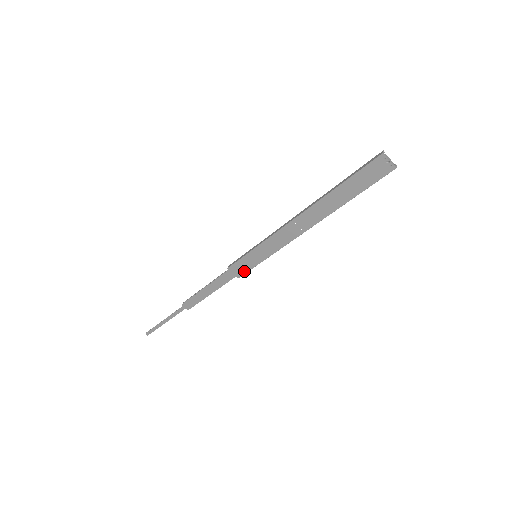
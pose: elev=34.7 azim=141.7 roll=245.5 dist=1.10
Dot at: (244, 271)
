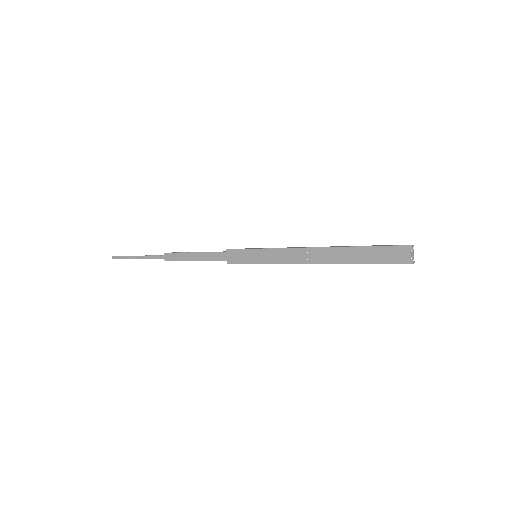
Dot at: (237, 261)
